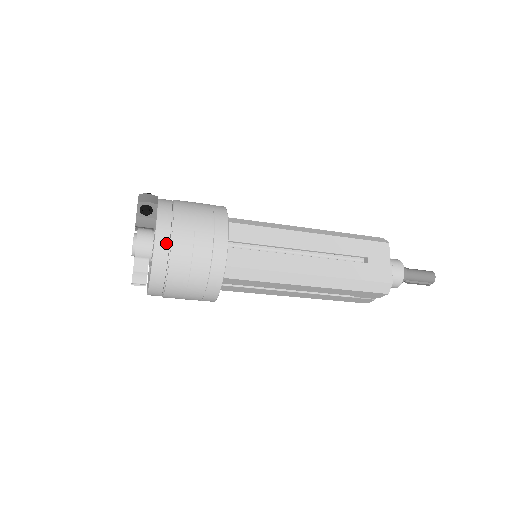
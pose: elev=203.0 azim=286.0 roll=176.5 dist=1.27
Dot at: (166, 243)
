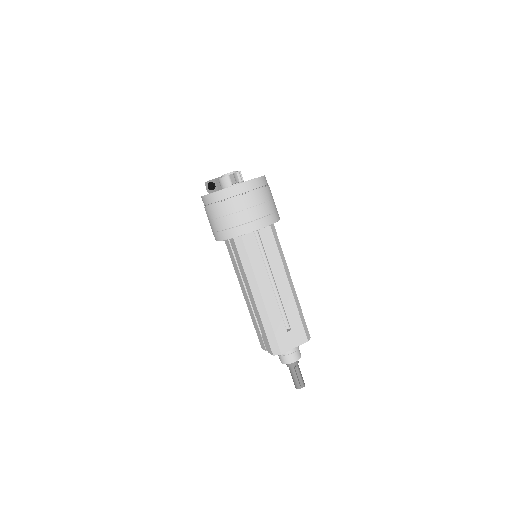
Dot at: occluded
